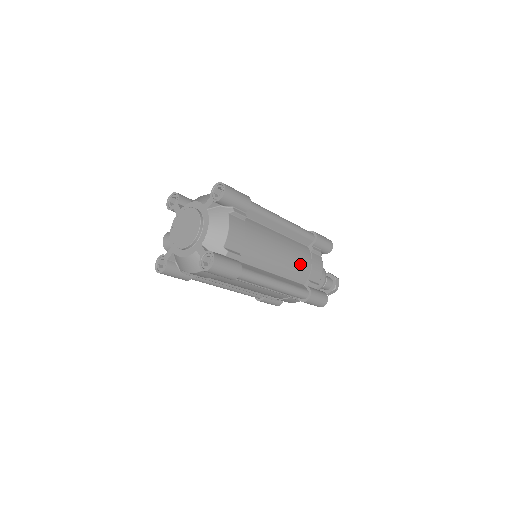
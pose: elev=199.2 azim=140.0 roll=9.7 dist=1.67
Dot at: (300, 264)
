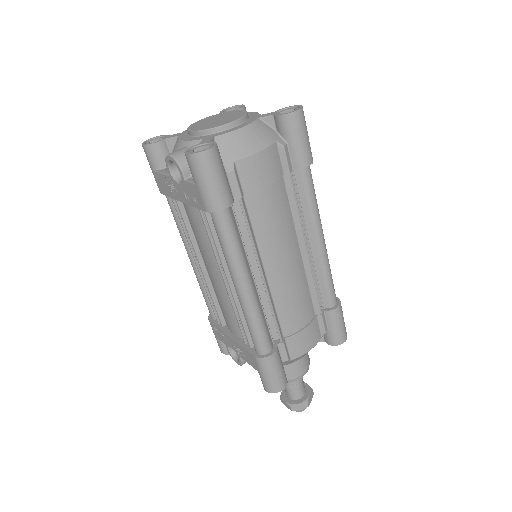
Dot at: occluded
